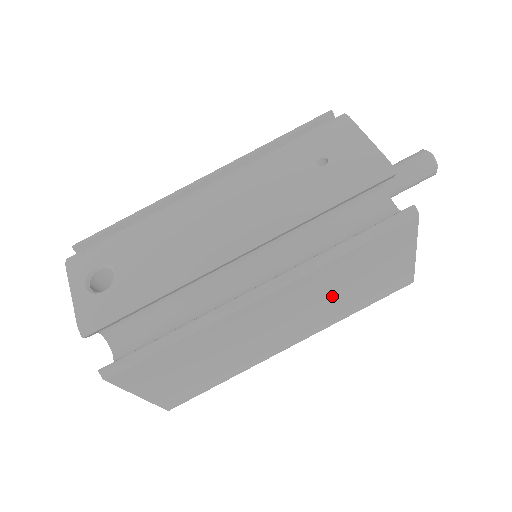
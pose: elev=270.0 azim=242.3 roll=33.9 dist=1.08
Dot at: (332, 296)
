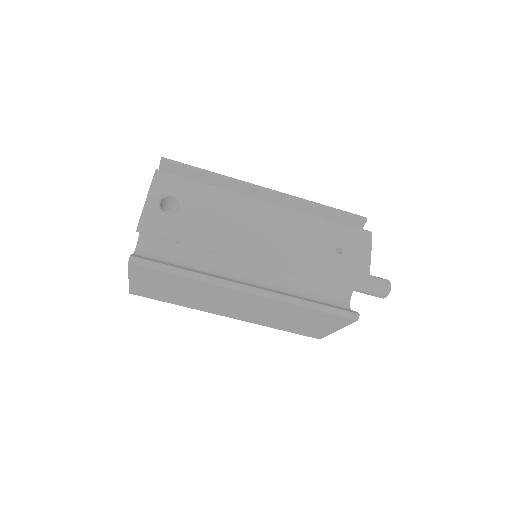
Dot at: (277, 316)
